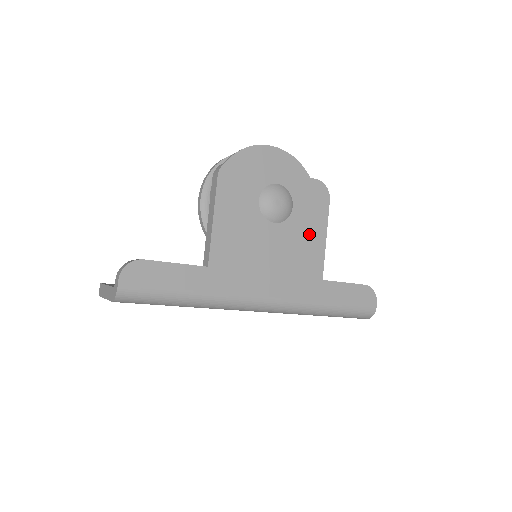
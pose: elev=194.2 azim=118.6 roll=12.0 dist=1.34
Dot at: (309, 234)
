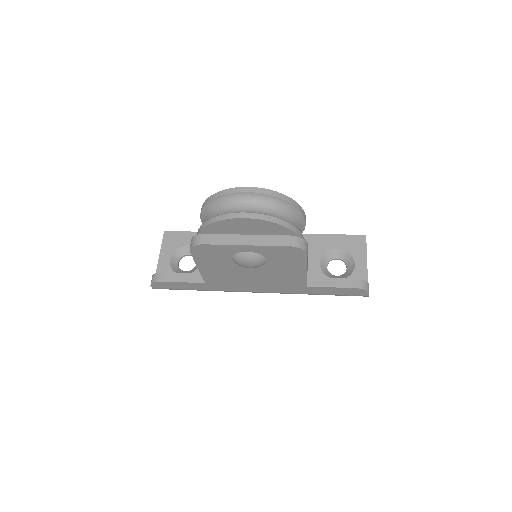
Dot at: (288, 270)
